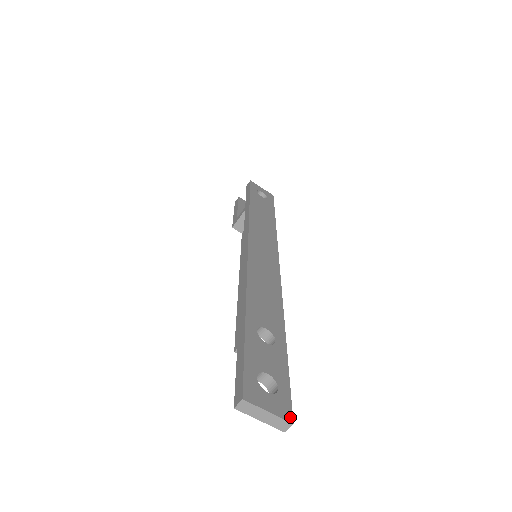
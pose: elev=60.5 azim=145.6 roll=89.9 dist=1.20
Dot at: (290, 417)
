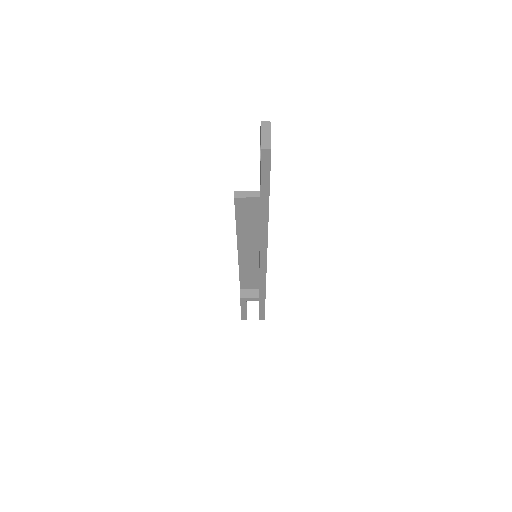
Dot at: occluded
